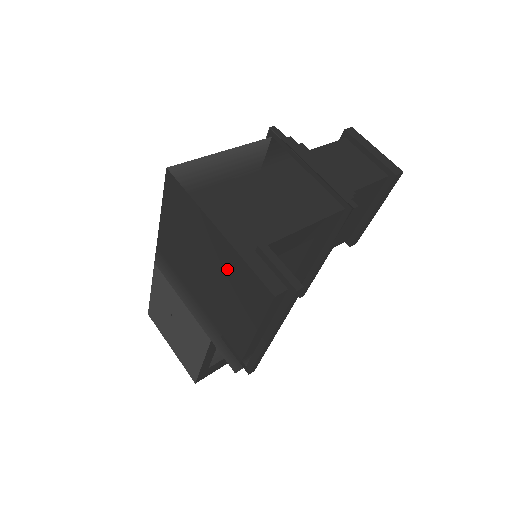
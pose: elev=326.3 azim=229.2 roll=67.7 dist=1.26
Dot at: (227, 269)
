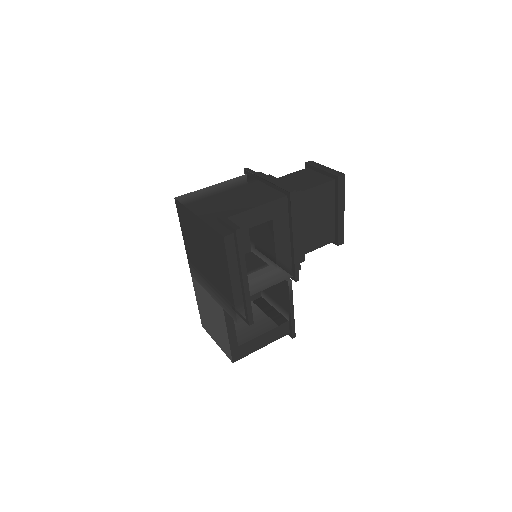
Dot at: (208, 240)
